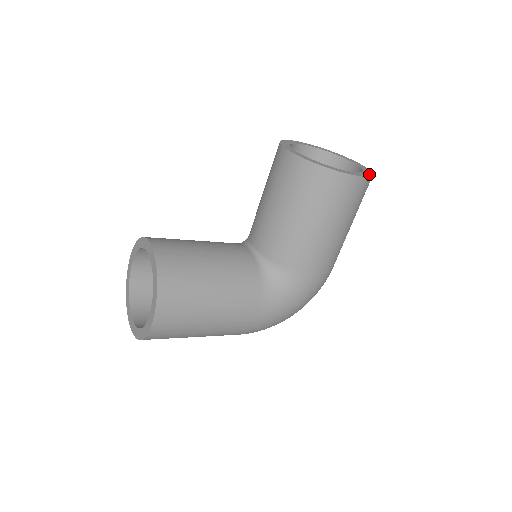
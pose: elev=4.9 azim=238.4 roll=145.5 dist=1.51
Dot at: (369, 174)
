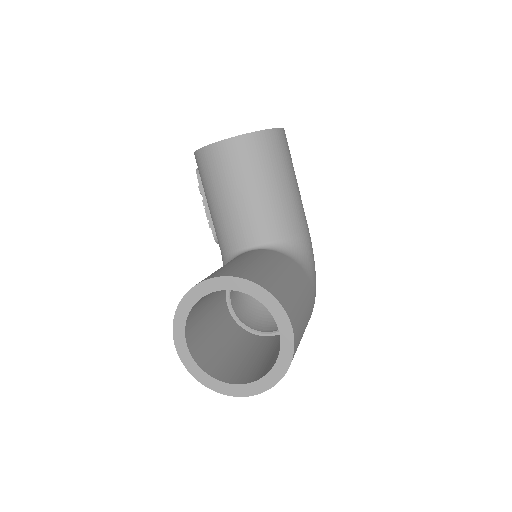
Dot at: occluded
